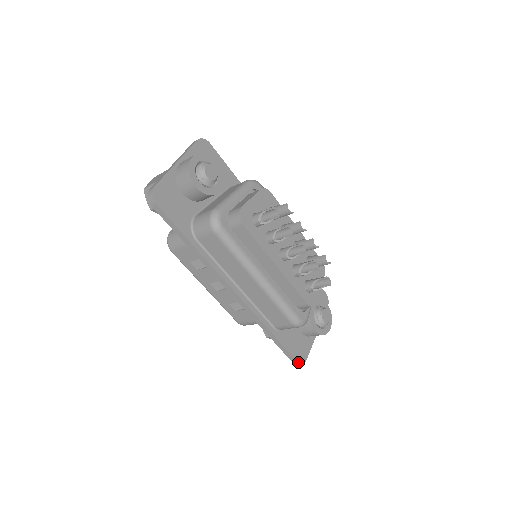
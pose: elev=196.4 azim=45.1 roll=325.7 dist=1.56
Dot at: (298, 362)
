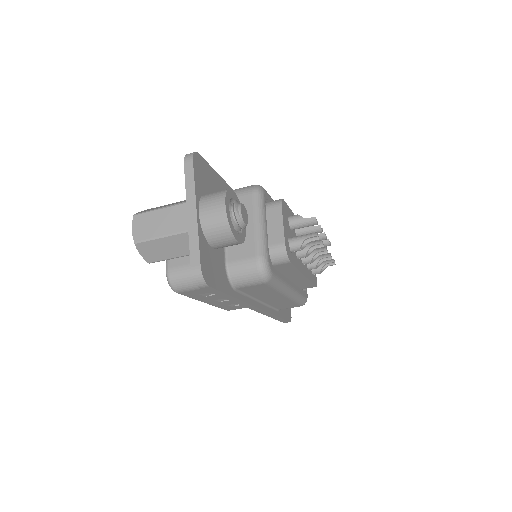
Dot at: occluded
